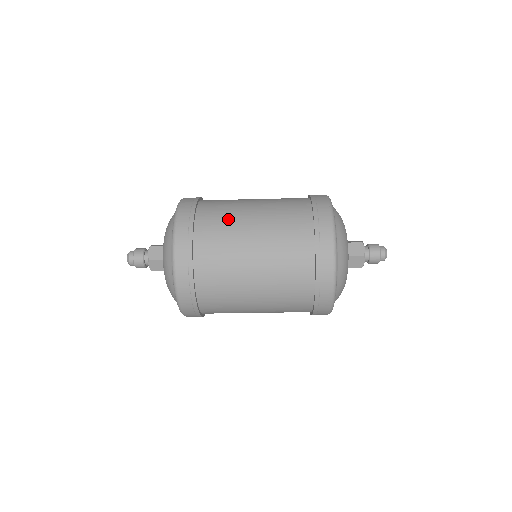
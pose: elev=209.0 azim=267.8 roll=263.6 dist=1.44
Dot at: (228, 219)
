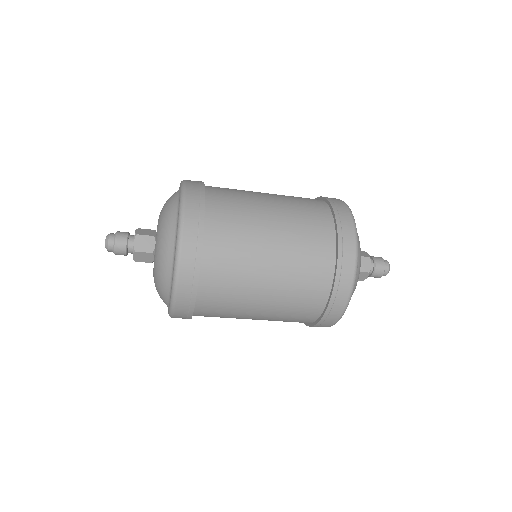
Dot at: (243, 228)
